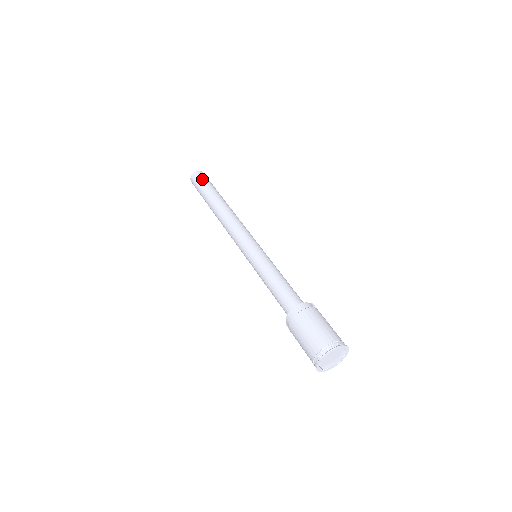
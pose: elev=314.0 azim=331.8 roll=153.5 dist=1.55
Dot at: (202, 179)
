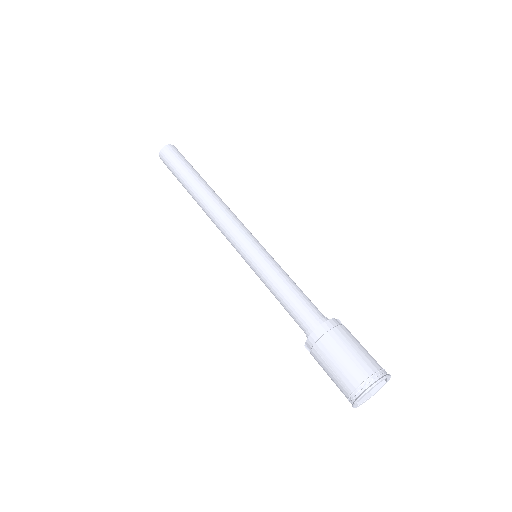
Dot at: (176, 155)
